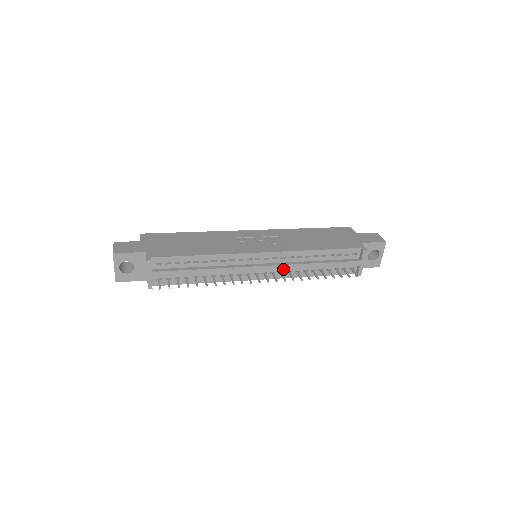
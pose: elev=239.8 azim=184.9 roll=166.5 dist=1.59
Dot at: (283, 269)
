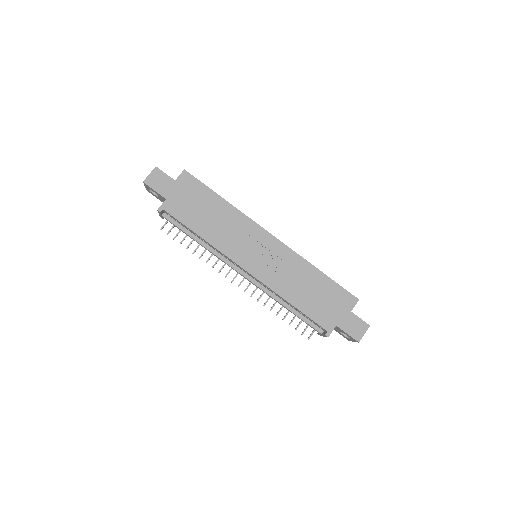
Dot at: (258, 287)
